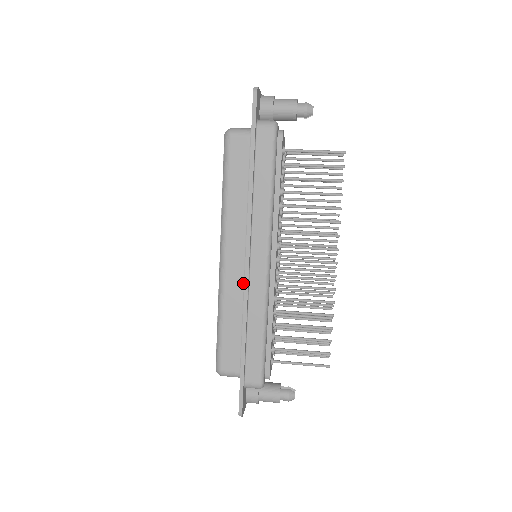
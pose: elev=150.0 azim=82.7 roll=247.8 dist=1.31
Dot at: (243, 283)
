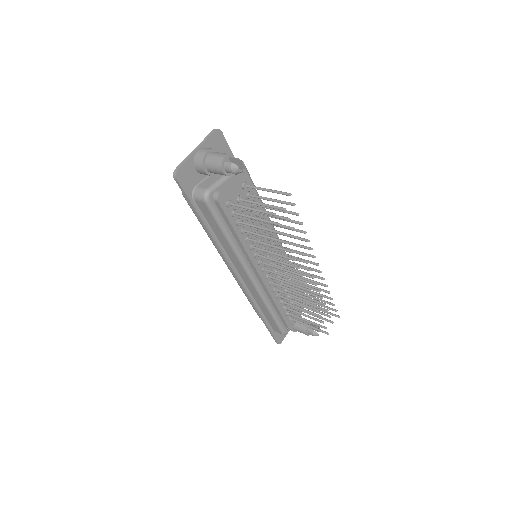
Dot at: occluded
